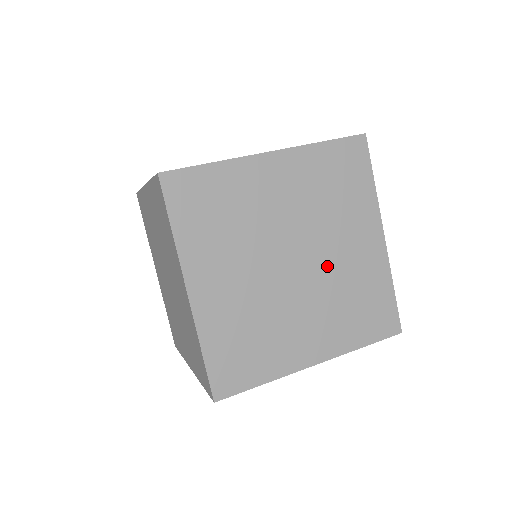
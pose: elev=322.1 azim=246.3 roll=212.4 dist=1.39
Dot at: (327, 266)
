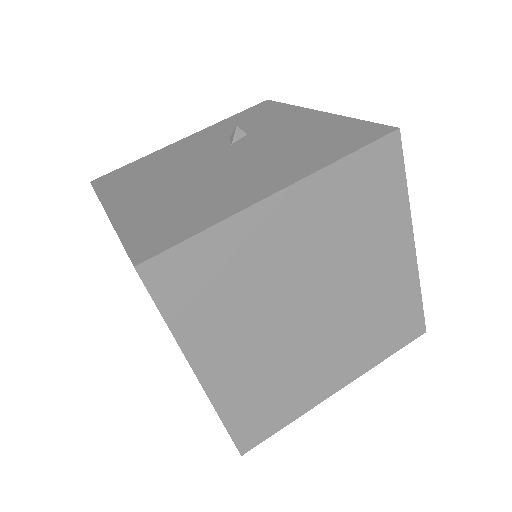
Dot at: (351, 298)
